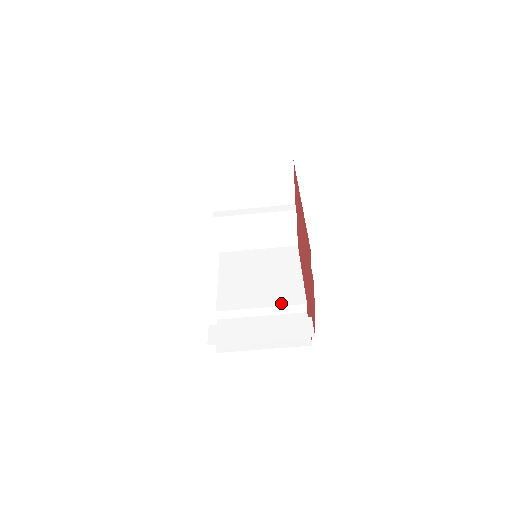
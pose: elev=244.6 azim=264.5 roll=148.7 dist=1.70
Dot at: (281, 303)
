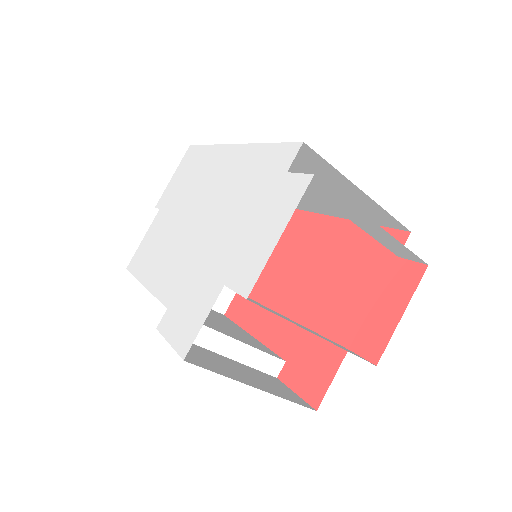
Dot at: (254, 346)
